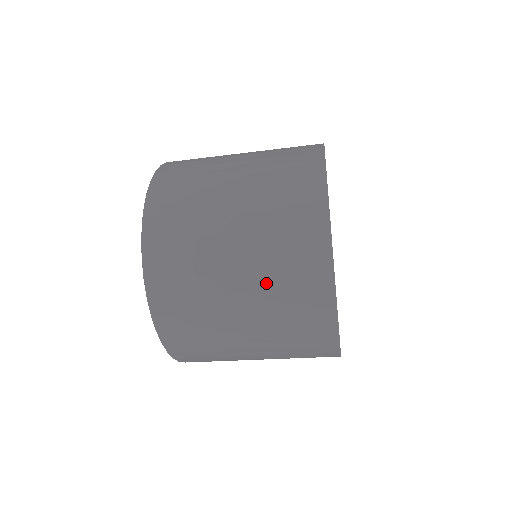
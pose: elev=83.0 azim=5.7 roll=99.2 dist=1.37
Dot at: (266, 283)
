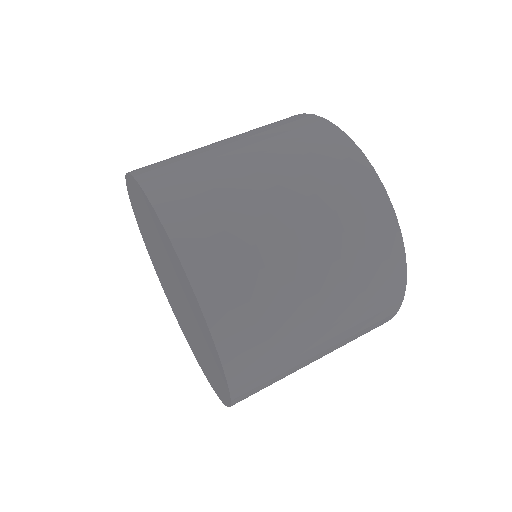
Dot at: (343, 271)
